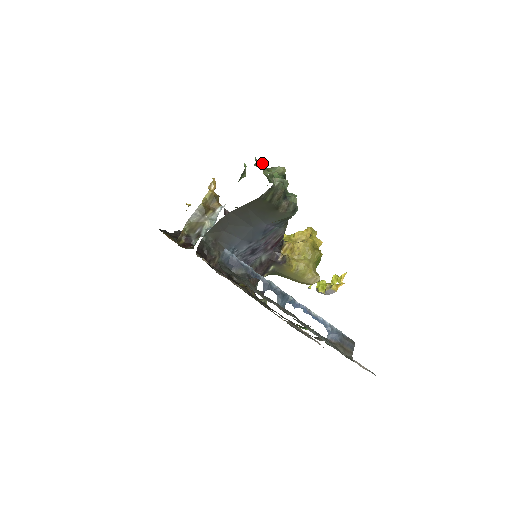
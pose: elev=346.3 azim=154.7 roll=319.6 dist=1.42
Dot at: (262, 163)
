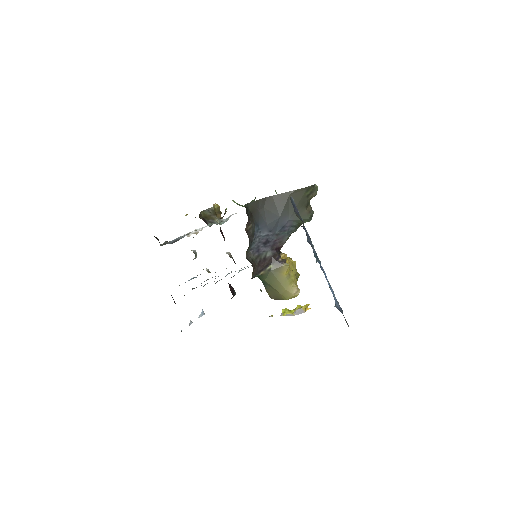
Dot at: occluded
